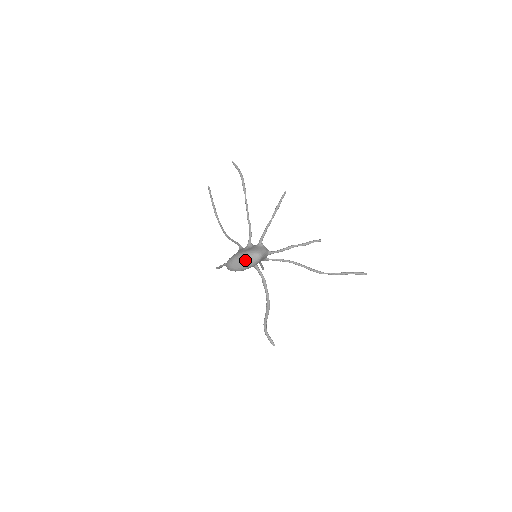
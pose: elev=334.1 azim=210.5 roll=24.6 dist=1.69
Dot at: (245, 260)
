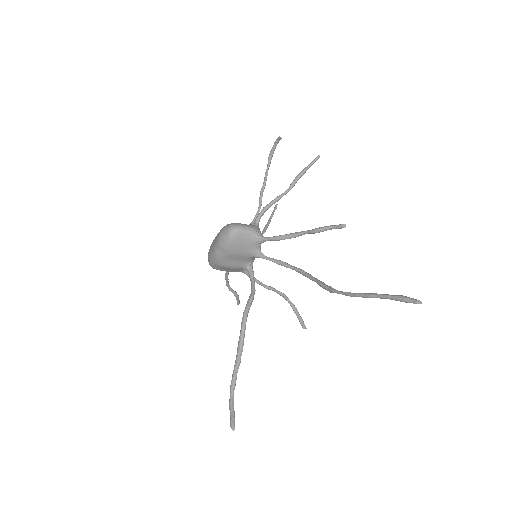
Dot at: (218, 236)
